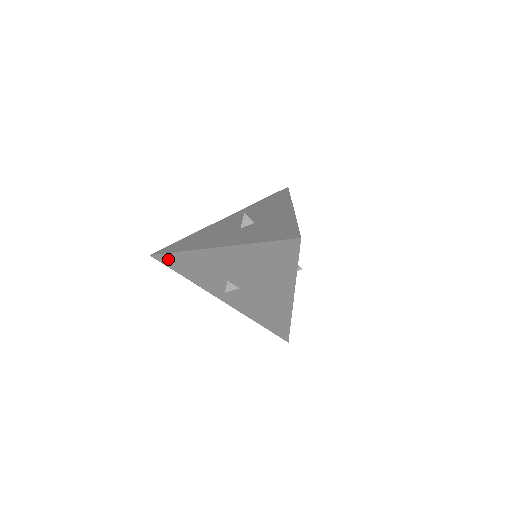
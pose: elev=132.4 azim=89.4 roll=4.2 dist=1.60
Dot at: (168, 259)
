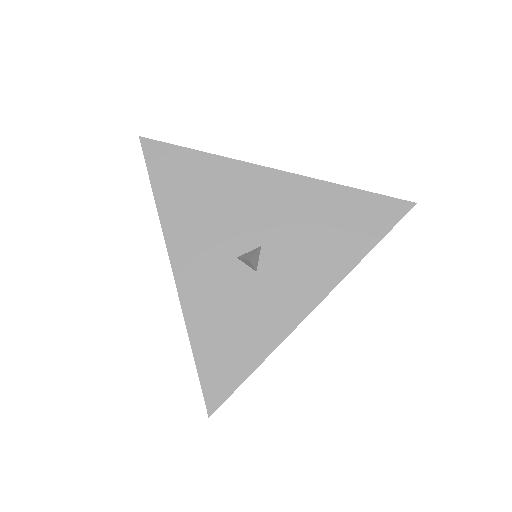
Dot at: occluded
